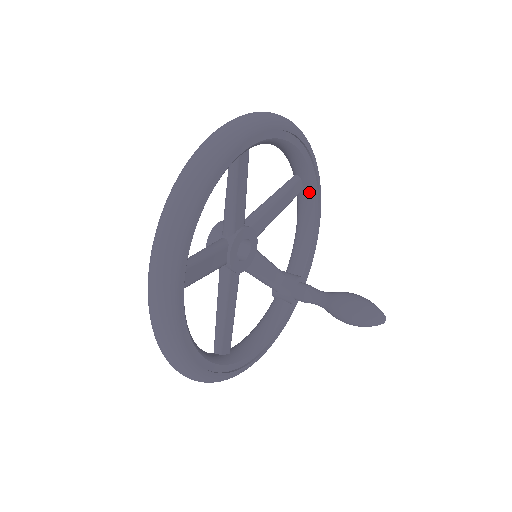
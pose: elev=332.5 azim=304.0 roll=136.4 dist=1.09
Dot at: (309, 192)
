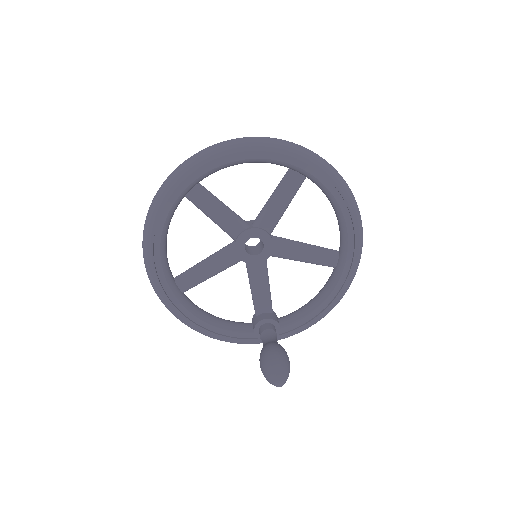
Dot at: (338, 272)
